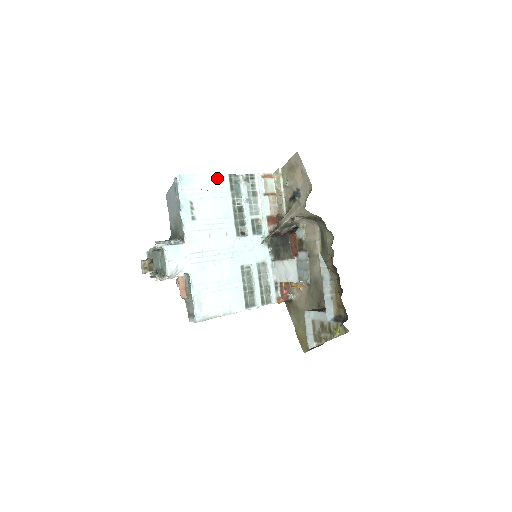
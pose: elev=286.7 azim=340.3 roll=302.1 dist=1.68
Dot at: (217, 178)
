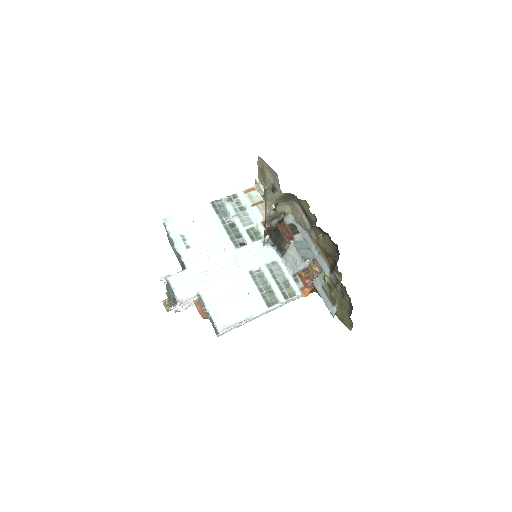
Dot at: (200, 209)
